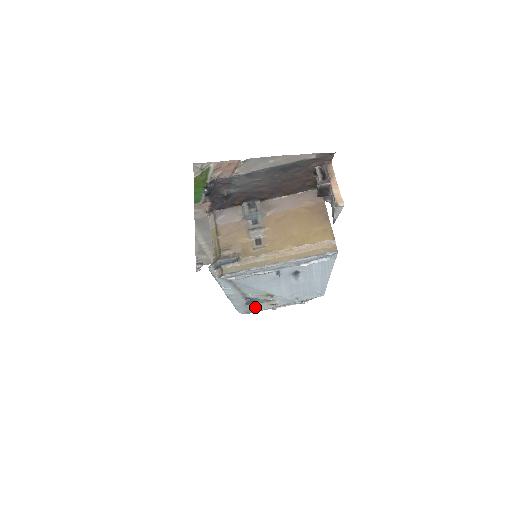
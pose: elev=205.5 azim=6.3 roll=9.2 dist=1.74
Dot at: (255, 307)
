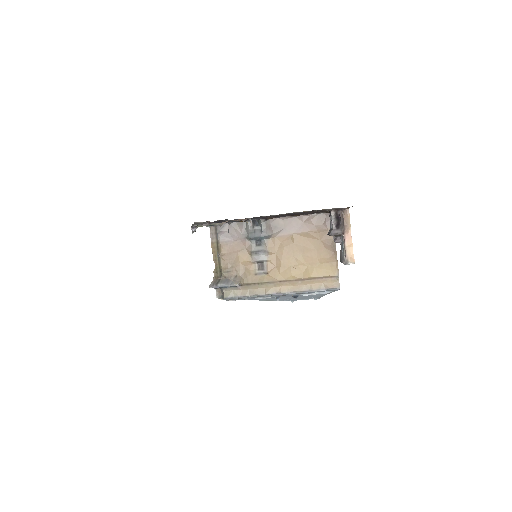
Dot at: occluded
